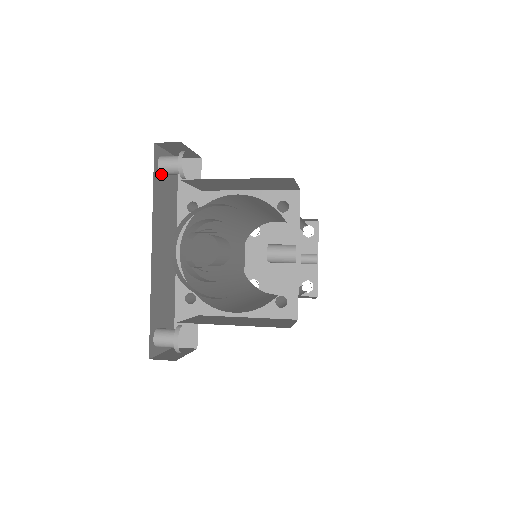
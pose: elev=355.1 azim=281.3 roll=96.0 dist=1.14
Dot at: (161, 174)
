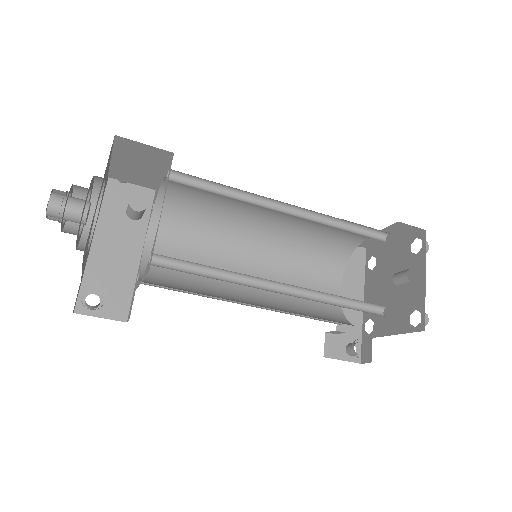
Dot at: (121, 183)
